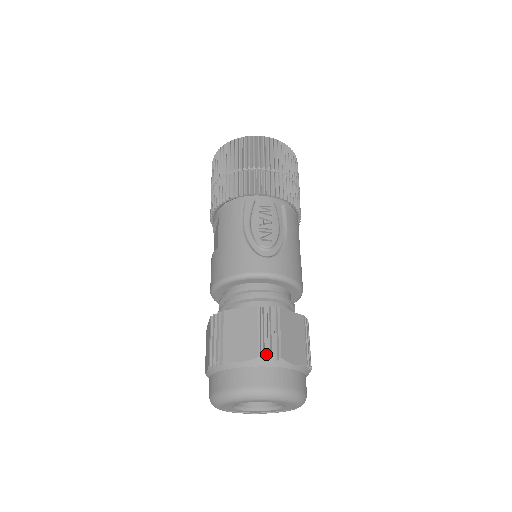
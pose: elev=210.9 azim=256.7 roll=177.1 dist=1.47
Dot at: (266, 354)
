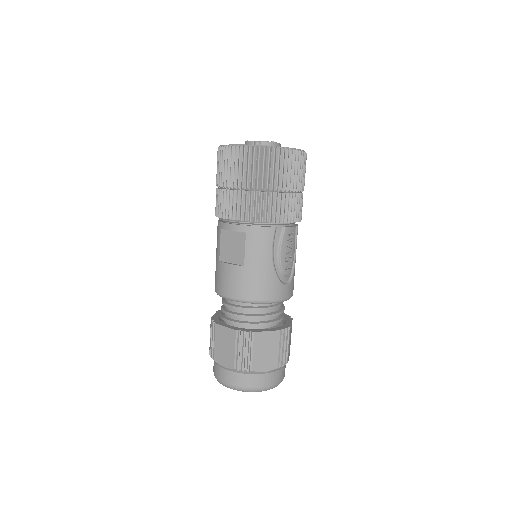
Dot at: (282, 365)
